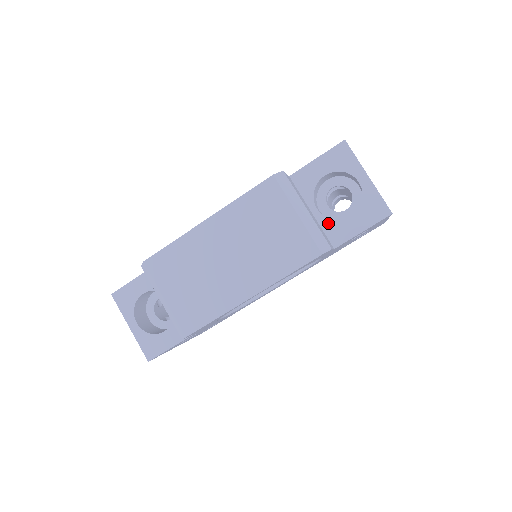
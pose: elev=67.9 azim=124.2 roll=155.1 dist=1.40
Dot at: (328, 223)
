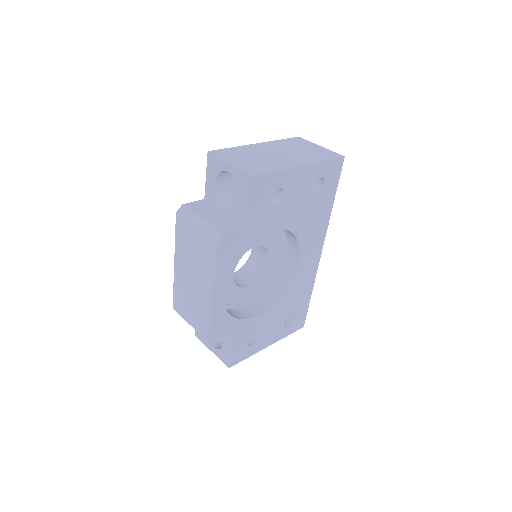
Dot at: (234, 213)
